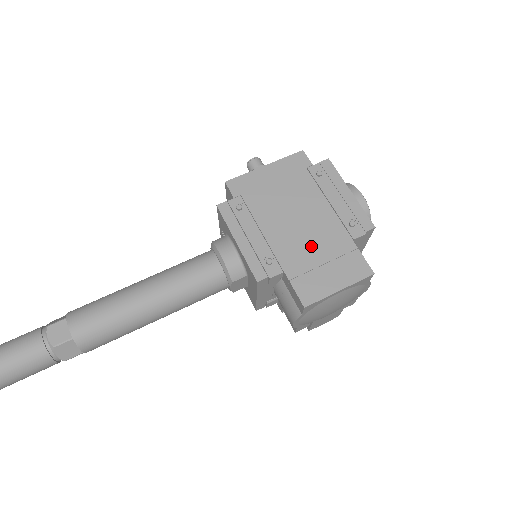
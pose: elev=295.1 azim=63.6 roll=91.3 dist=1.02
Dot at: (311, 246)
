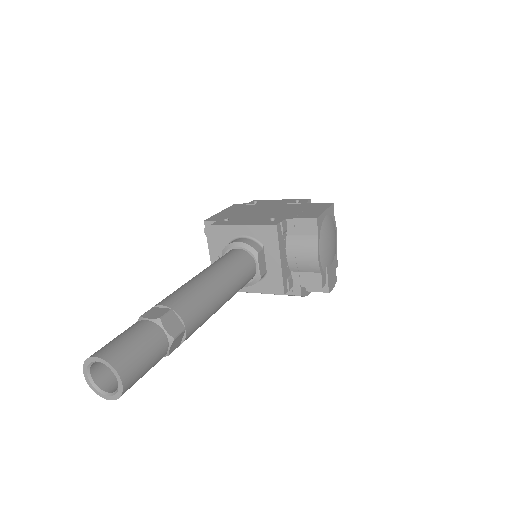
Dot at: (287, 211)
